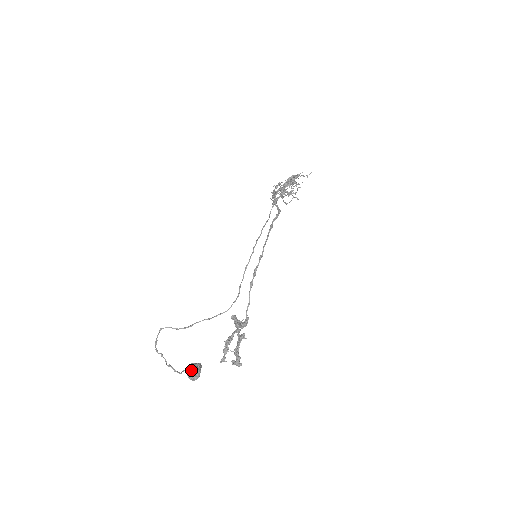
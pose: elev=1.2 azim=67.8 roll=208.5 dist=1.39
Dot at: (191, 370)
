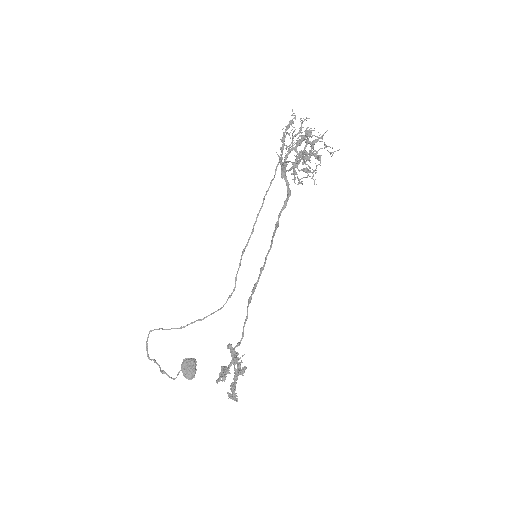
Dot at: (186, 372)
